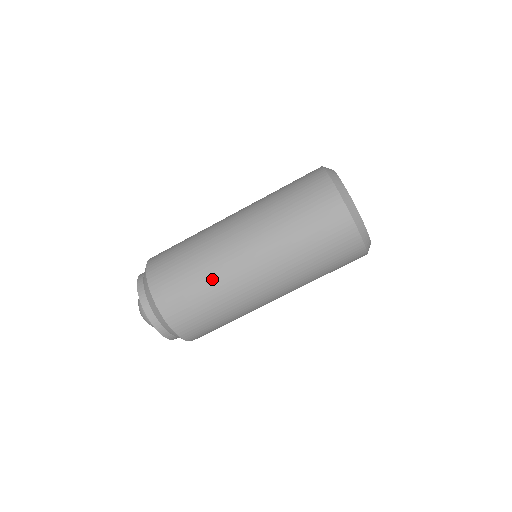
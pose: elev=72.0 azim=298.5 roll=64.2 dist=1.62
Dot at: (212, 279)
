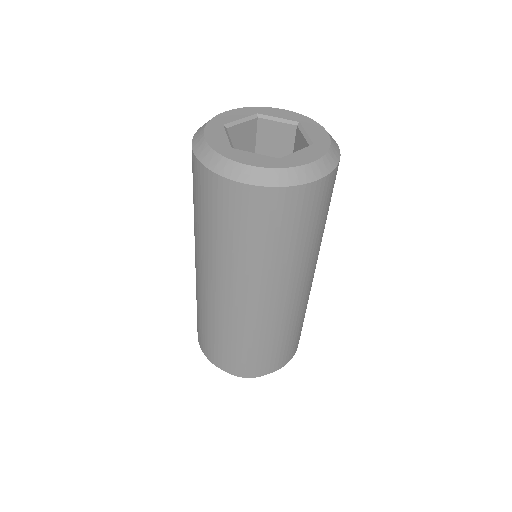
Dot at: (284, 329)
